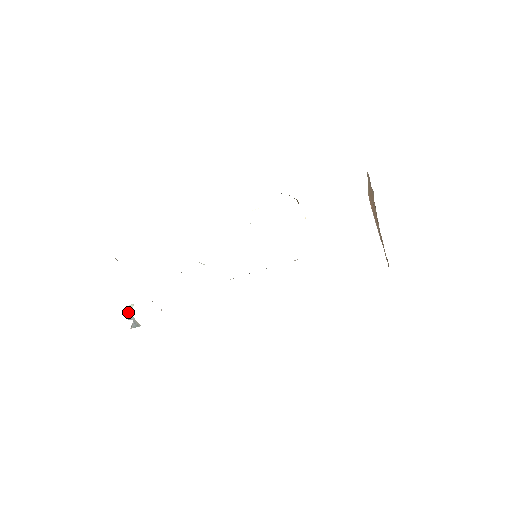
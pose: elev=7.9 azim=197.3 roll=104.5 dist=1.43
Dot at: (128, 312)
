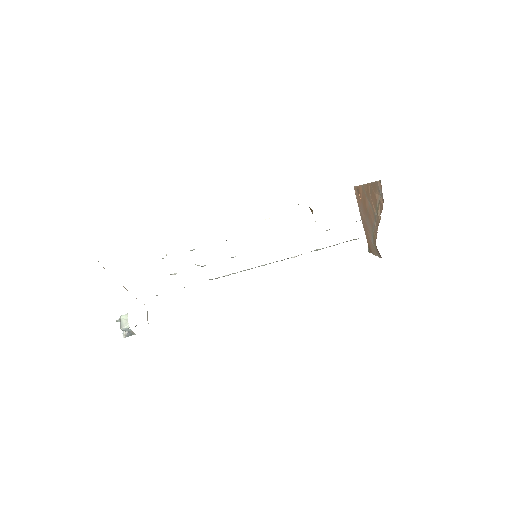
Dot at: (123, 324)
